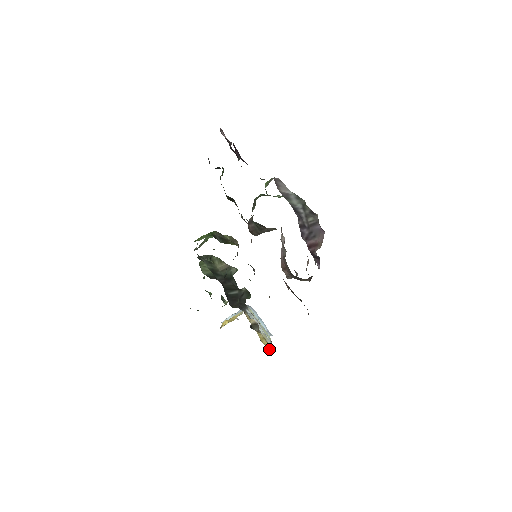
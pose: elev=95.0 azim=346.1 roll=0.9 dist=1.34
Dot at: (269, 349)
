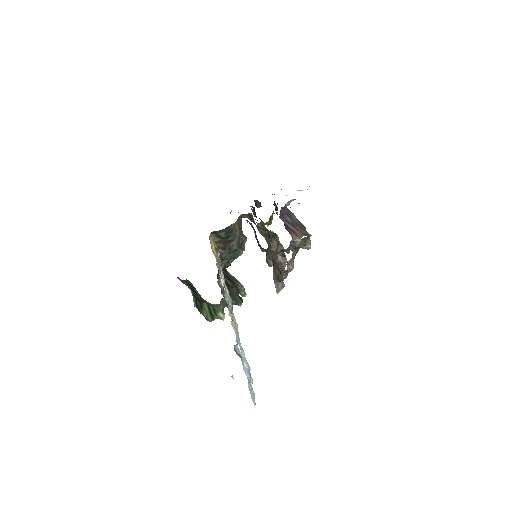
Dot at: (213, 253)
